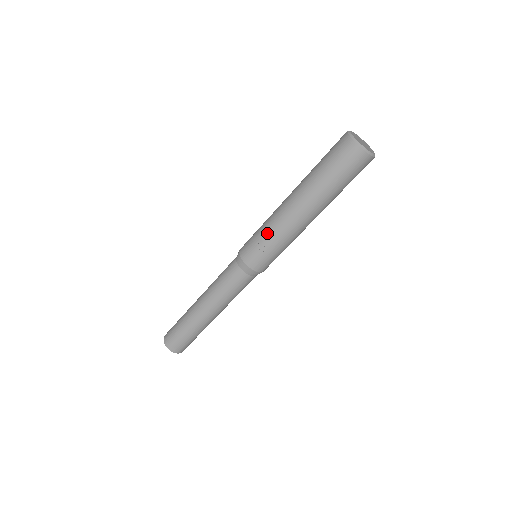
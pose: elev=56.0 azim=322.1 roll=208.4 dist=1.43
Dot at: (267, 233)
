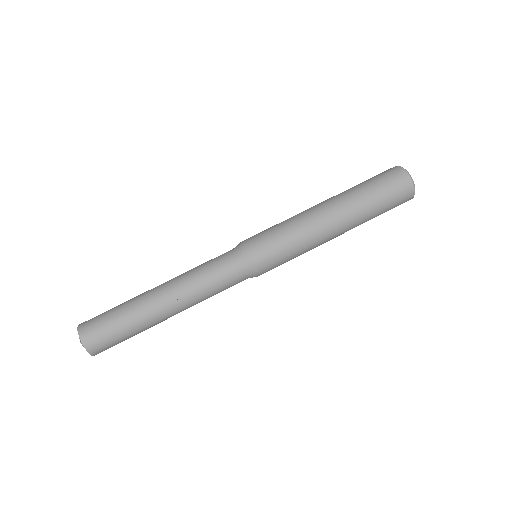
Dot at: (285, 223)
